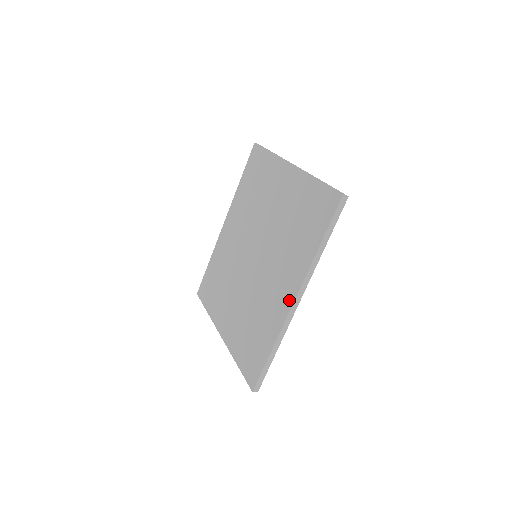
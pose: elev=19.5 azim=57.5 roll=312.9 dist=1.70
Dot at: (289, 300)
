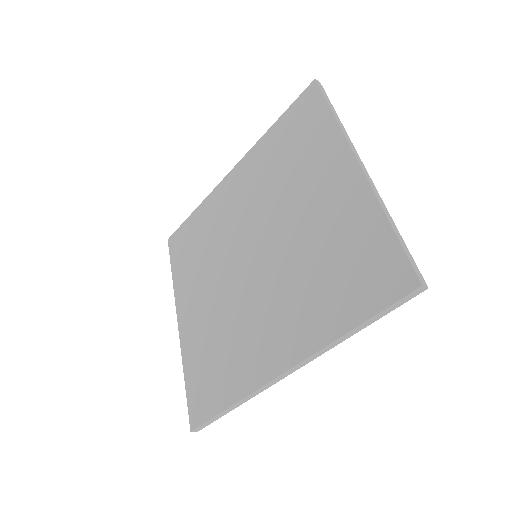
Dot at: (277, 365)
